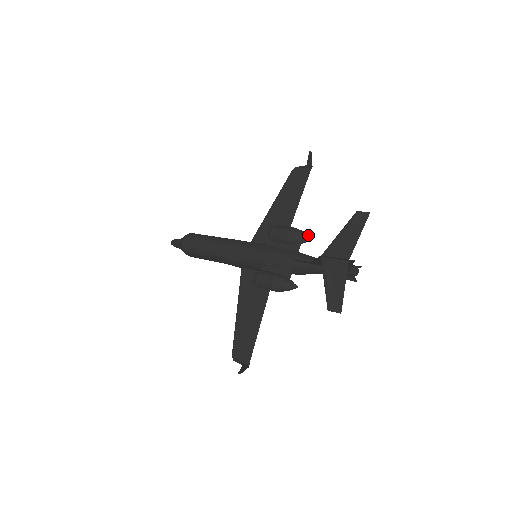
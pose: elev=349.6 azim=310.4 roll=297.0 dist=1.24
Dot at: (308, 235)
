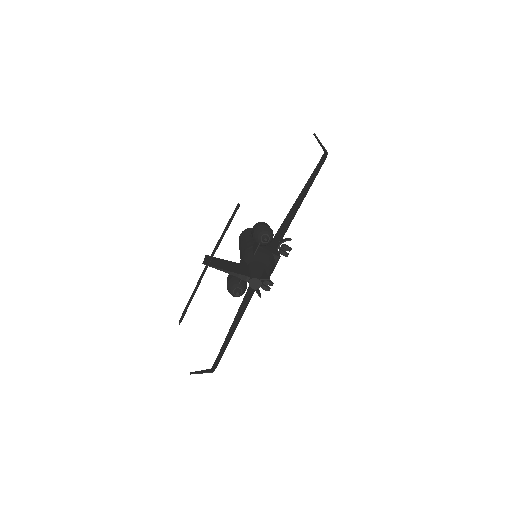
Dot at: (268, 235)
